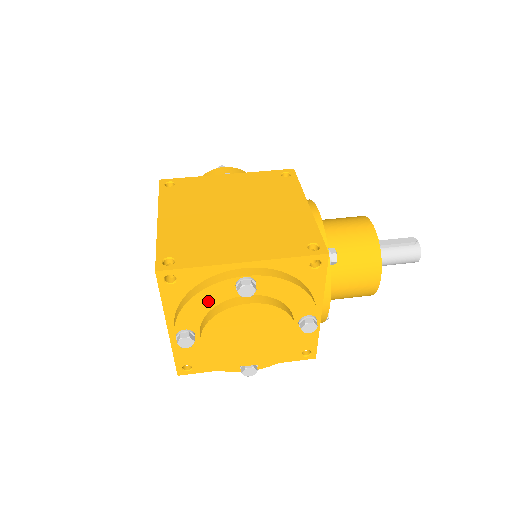
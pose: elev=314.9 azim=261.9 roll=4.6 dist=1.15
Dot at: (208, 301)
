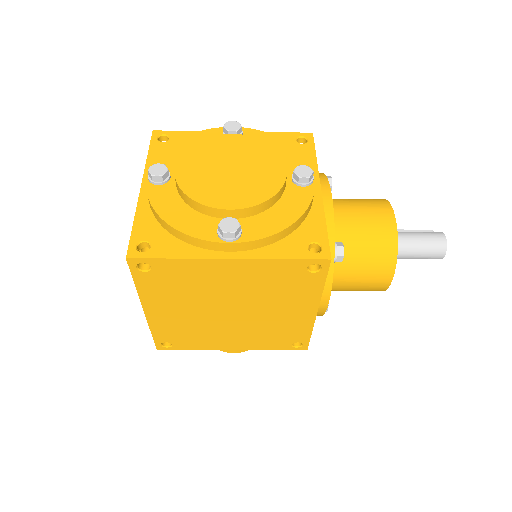
Dot at: occluded
